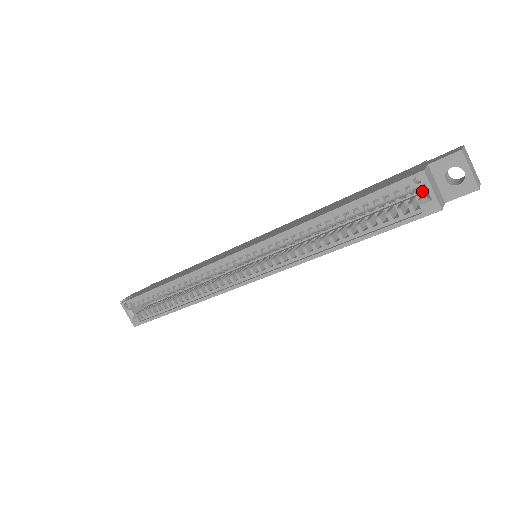
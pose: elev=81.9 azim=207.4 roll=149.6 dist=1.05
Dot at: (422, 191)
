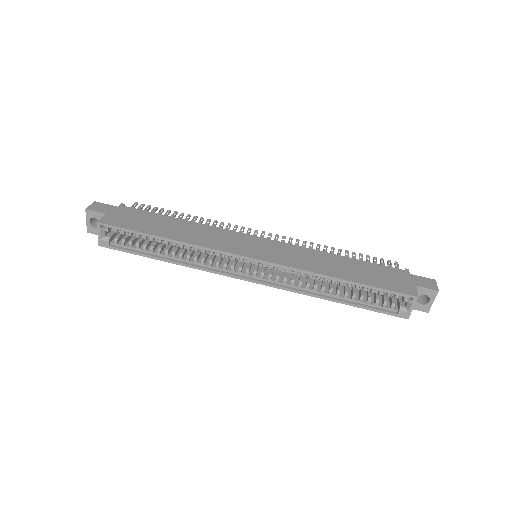
Dot at: occluded
